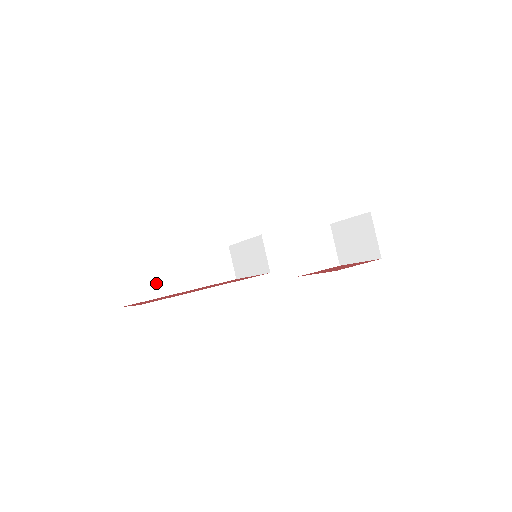
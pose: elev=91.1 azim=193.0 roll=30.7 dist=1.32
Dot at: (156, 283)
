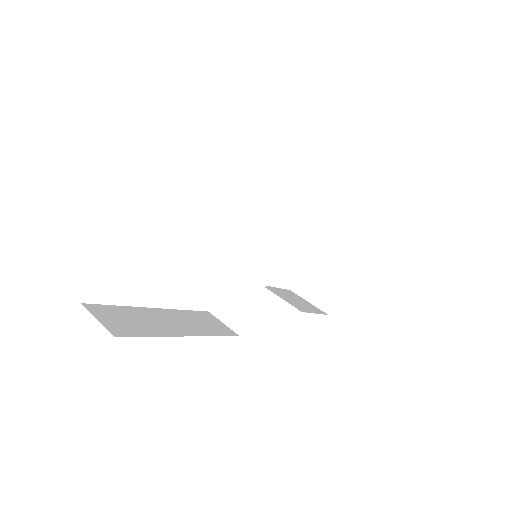
Dot at: (148, 324)
